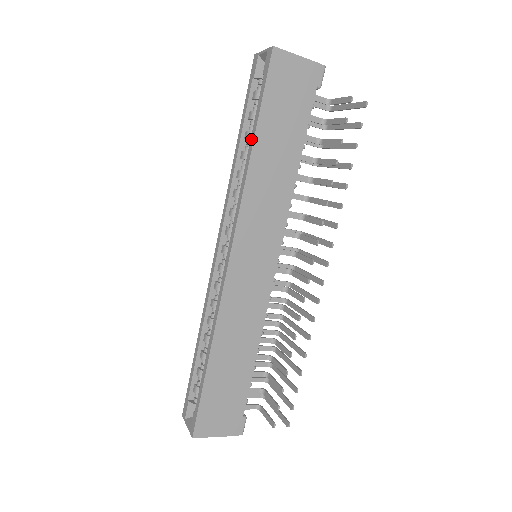
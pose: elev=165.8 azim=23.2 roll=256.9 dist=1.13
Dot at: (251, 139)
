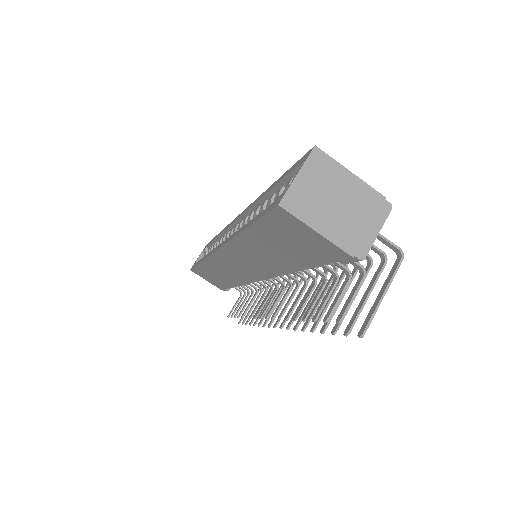
Dot at: (246, 225)
